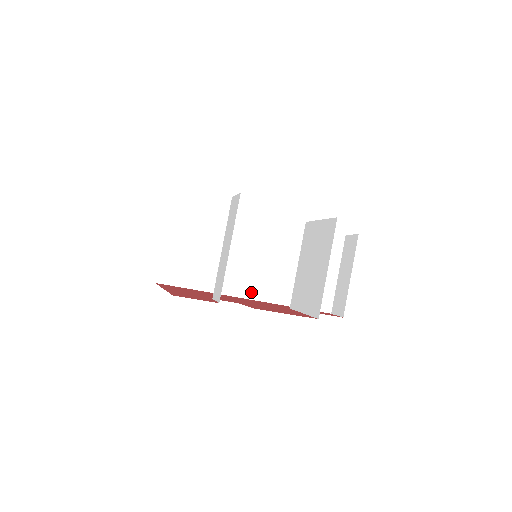
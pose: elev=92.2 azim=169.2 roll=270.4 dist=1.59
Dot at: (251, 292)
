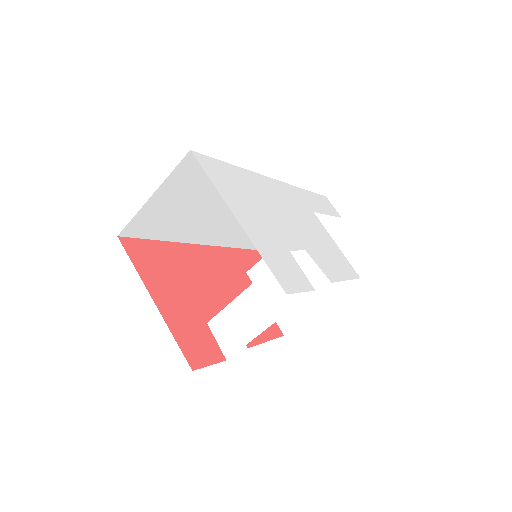
Dot at: (213, 240)
